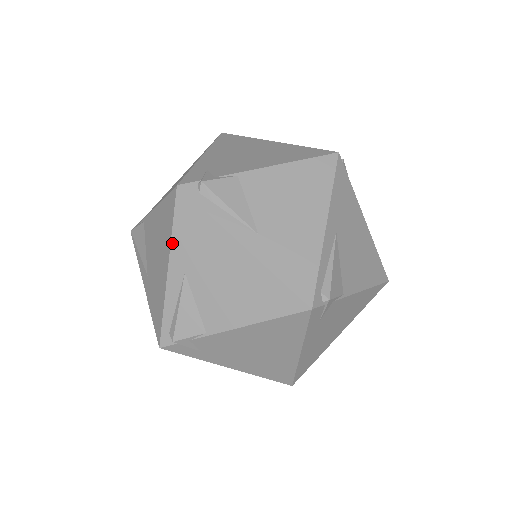
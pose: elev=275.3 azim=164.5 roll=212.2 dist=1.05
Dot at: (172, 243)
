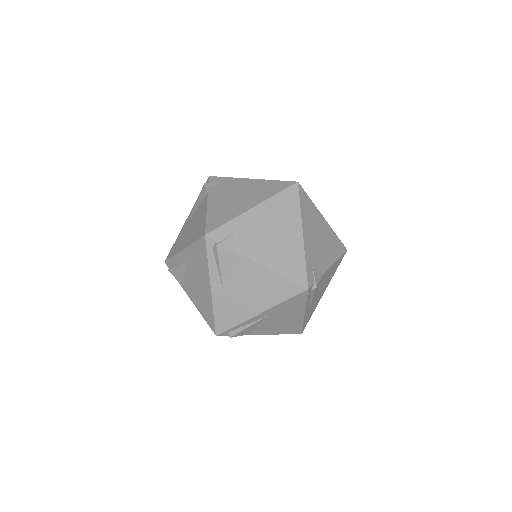
Dot at: (190, 246)
